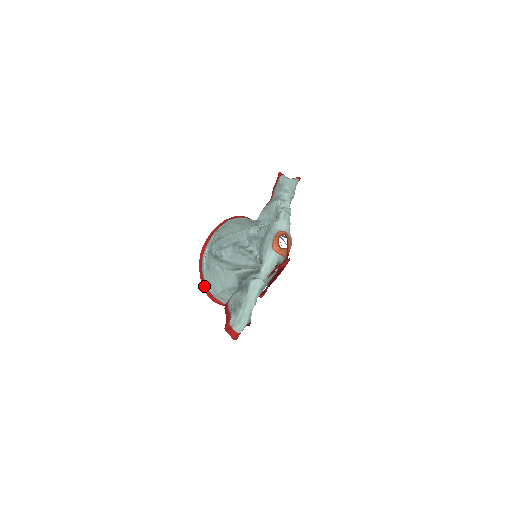
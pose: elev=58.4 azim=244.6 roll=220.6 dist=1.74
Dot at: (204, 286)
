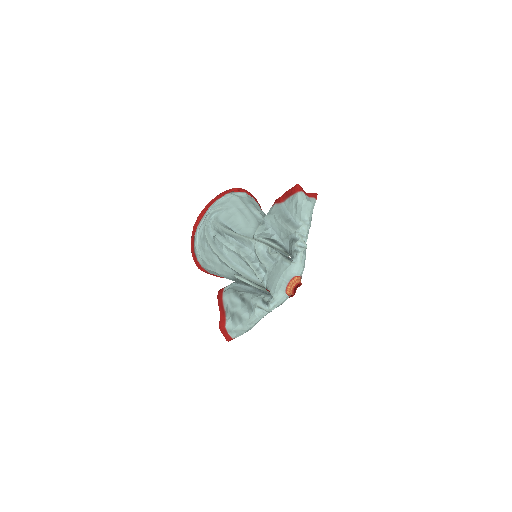
Dot at: (194, 255)
